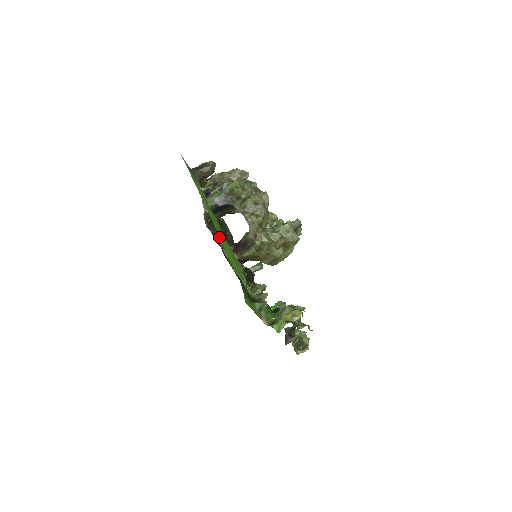
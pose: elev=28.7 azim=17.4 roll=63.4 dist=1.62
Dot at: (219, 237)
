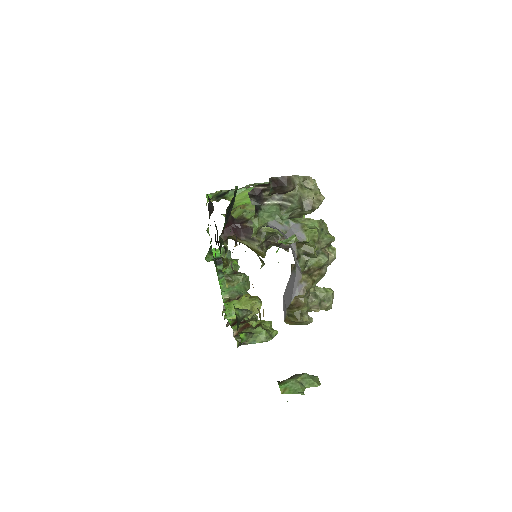
Dot at: occluded
